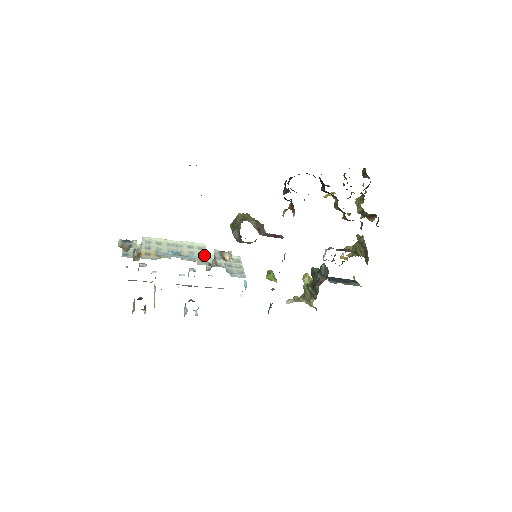
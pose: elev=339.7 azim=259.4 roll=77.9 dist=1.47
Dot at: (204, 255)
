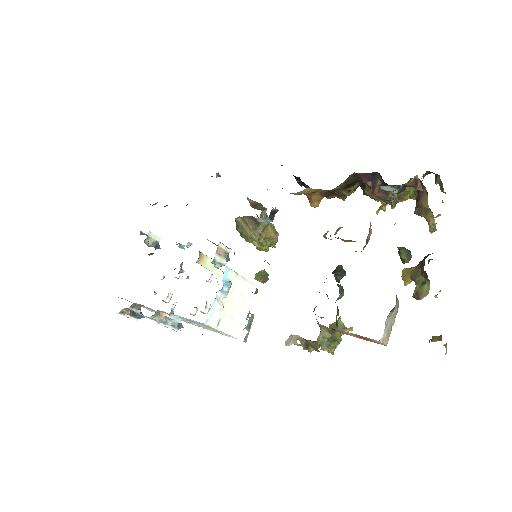
Dot at: (207, 257)
